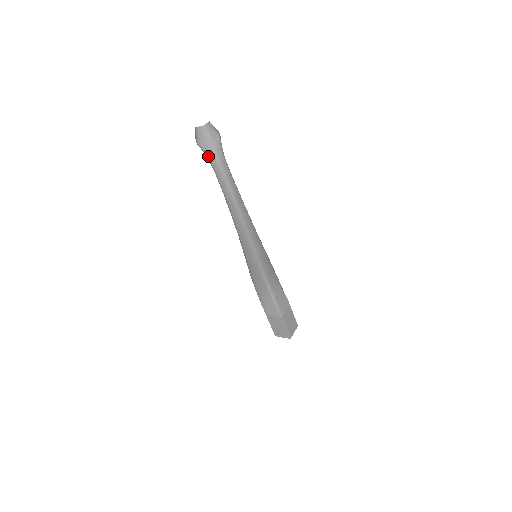
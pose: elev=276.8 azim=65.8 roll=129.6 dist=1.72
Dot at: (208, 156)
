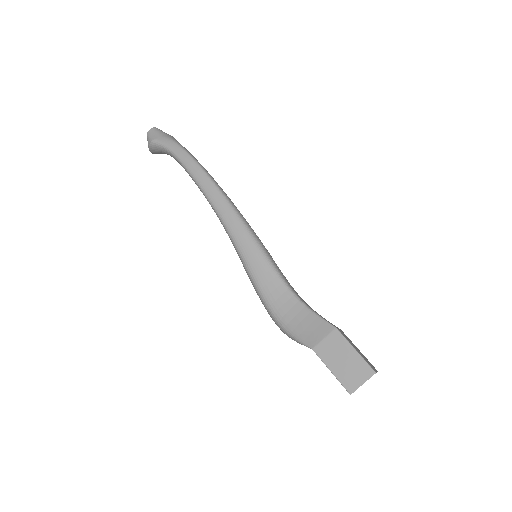
Dot at: (163, 143)
